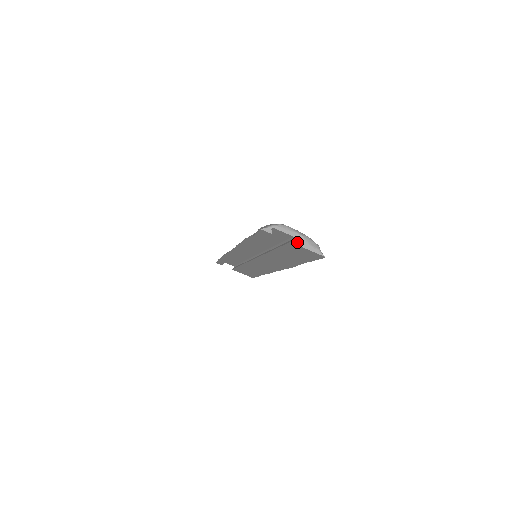
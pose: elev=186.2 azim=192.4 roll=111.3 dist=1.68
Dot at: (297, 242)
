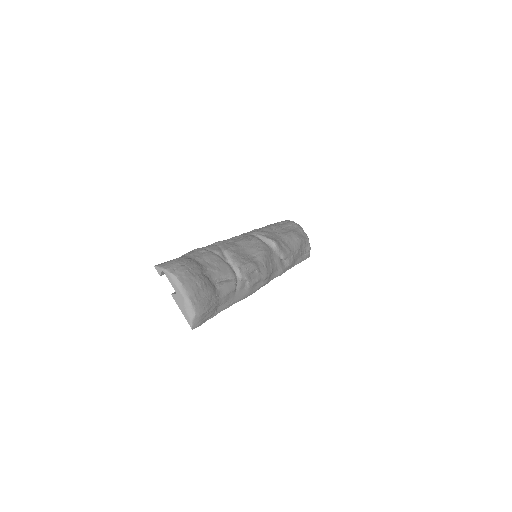
Dot at: (176, 298)
